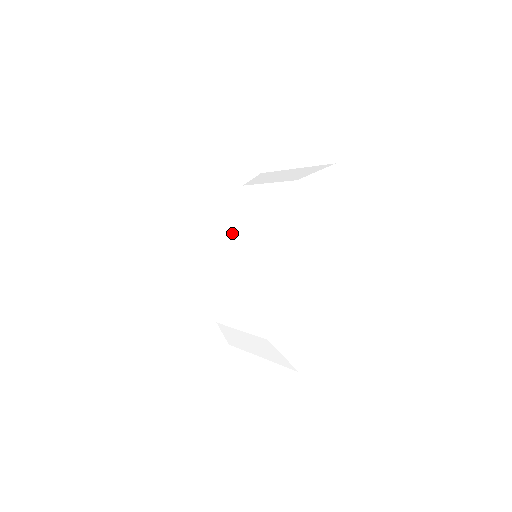
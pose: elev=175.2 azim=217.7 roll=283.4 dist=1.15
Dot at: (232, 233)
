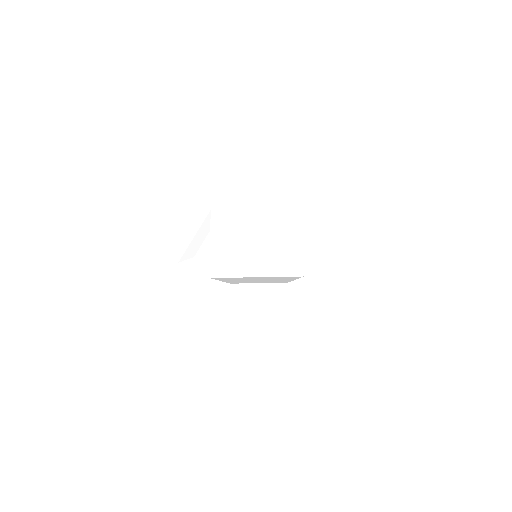
Dot at: occluded
